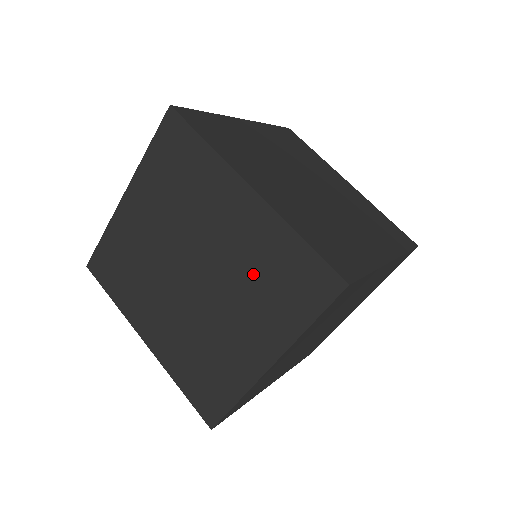
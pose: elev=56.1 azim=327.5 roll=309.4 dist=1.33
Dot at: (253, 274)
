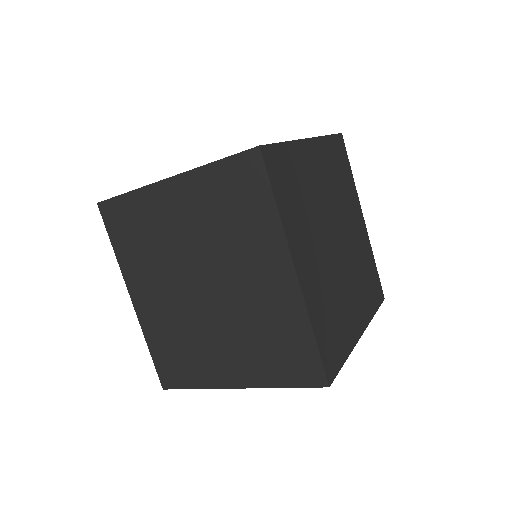
Dot at: (258, 327)
